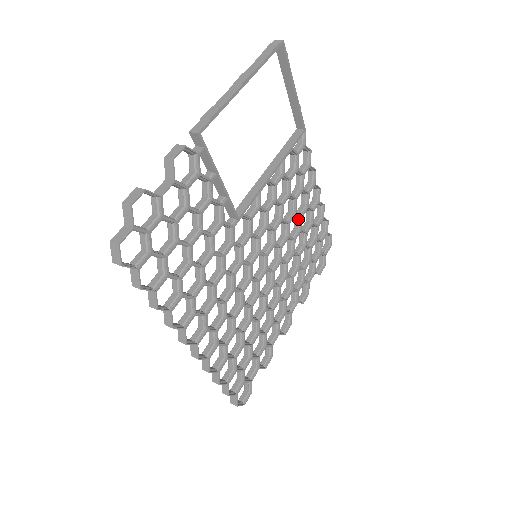
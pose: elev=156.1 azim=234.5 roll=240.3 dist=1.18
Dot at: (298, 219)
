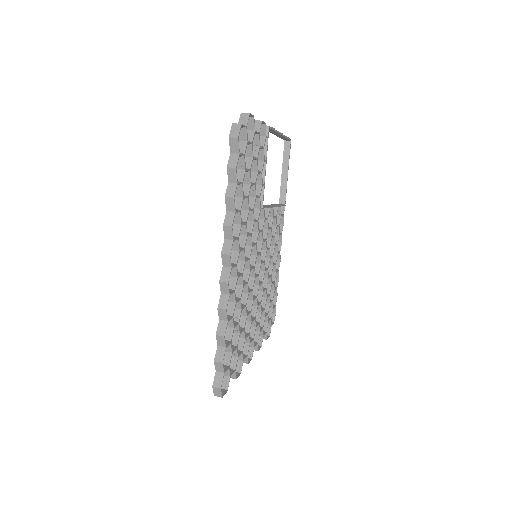
Dot at: (270, 266)
